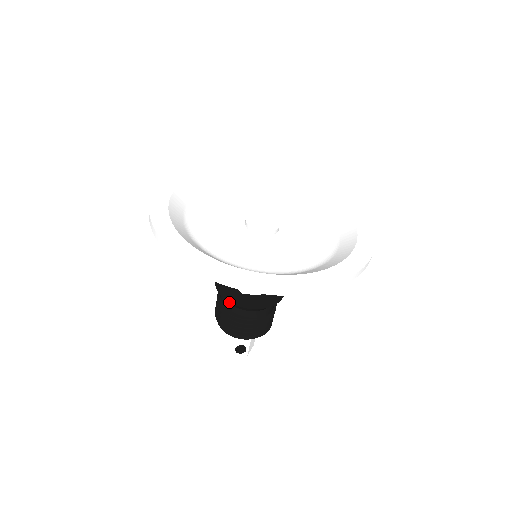
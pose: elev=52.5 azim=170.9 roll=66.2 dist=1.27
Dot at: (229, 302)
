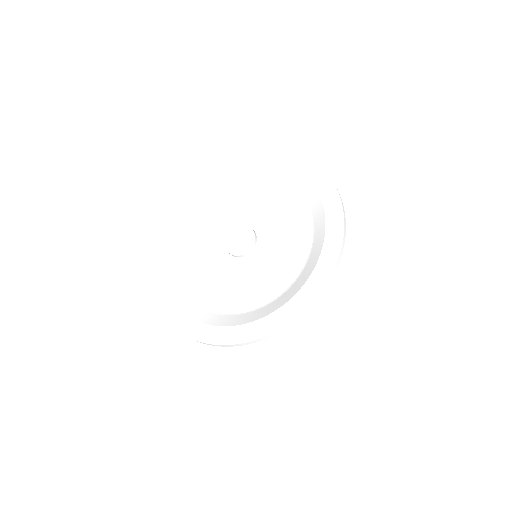
Dot at: occluded
